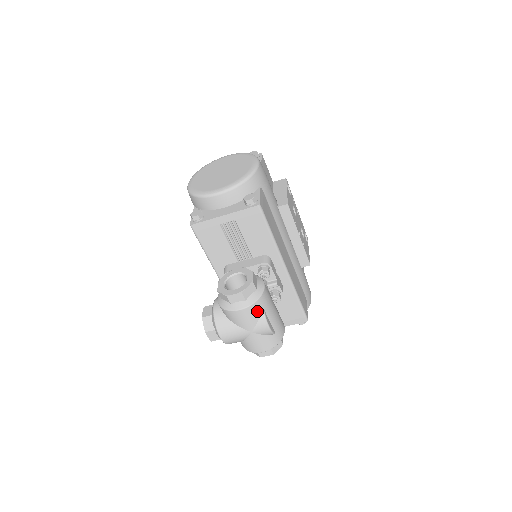
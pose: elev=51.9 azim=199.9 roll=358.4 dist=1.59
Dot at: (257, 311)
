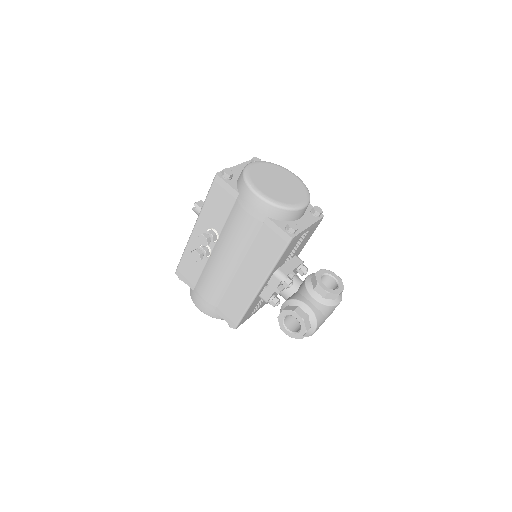
Dot at: occluded
